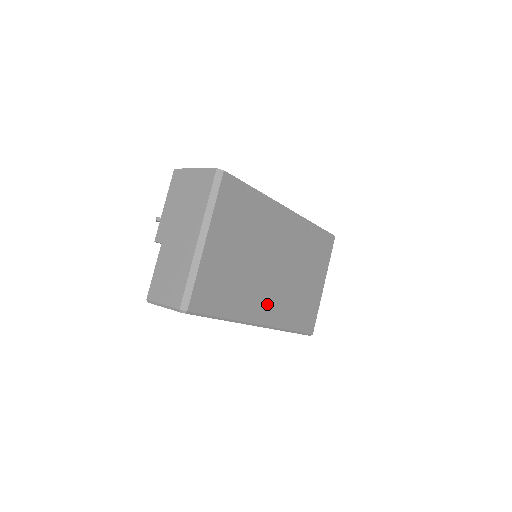
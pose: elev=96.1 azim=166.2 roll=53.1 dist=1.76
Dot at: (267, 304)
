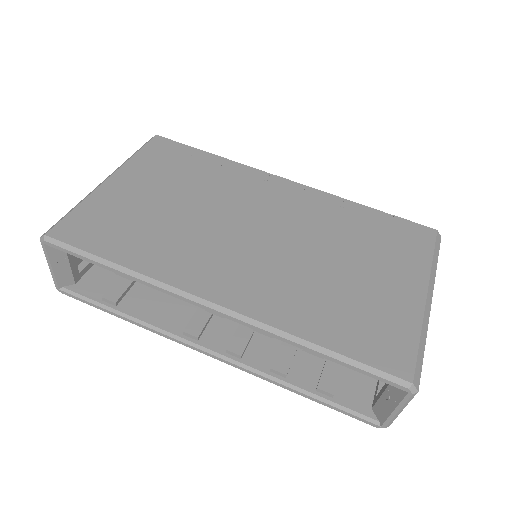
Dot at: (232, 276)
